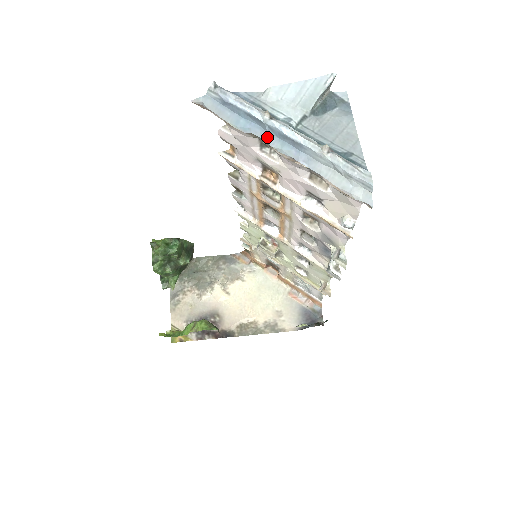
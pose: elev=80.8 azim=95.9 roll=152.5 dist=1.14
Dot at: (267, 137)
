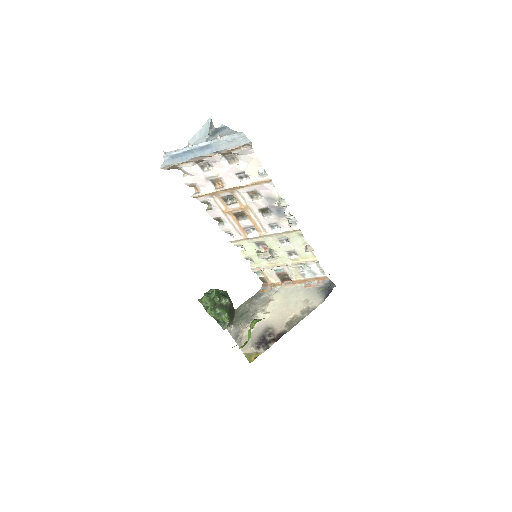
Dot at: (196, 154)
